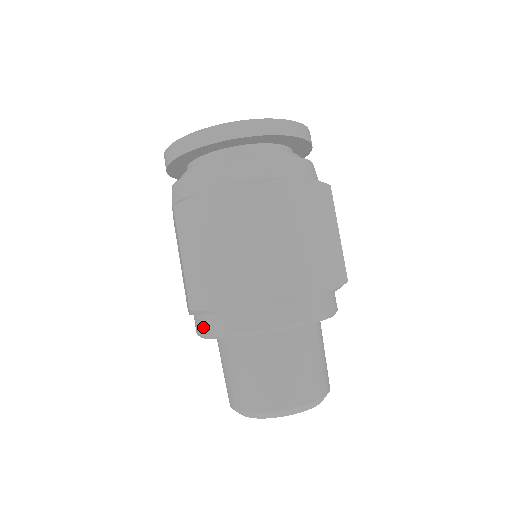
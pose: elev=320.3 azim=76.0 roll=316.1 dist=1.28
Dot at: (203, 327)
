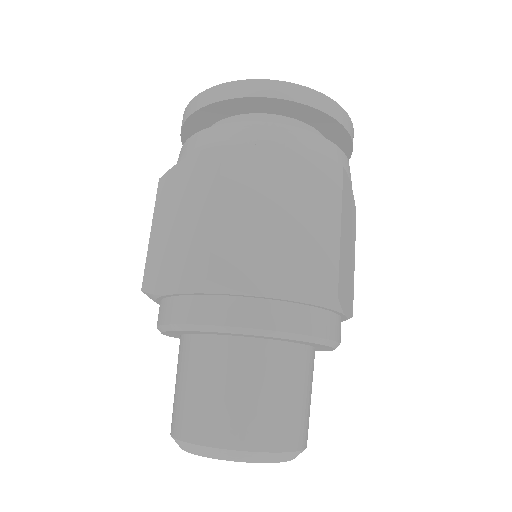
Dot at: occluded
